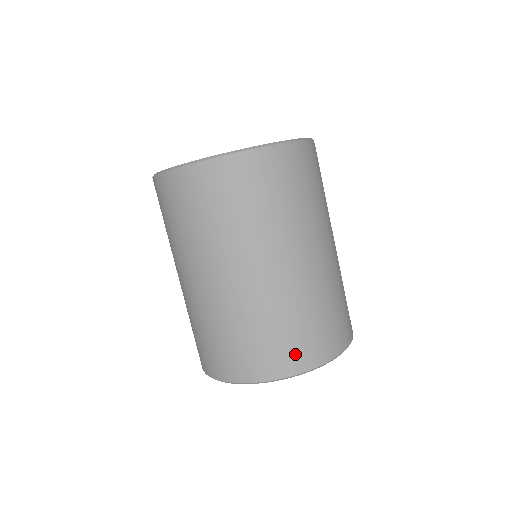
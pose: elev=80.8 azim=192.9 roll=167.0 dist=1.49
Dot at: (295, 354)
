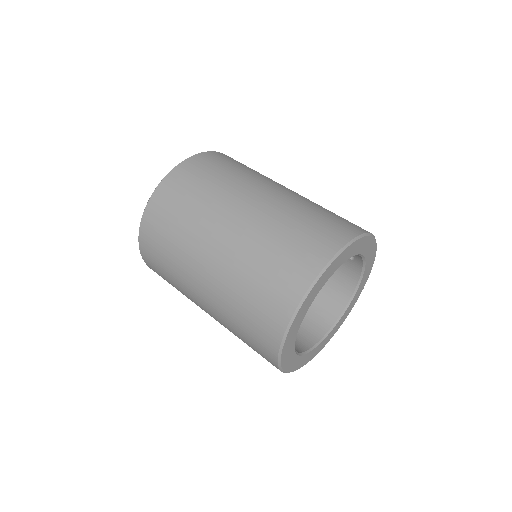
Dot at: (332, 232)
